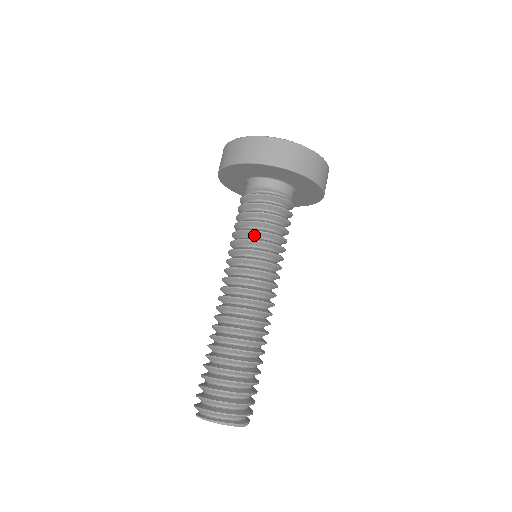
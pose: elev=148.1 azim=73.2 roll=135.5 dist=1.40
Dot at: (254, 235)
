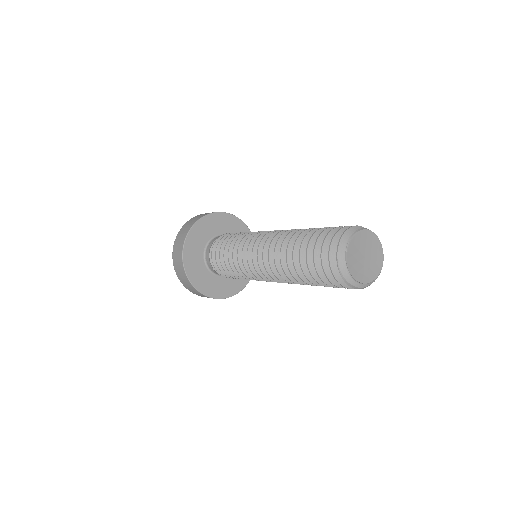
Dot at: occluded
